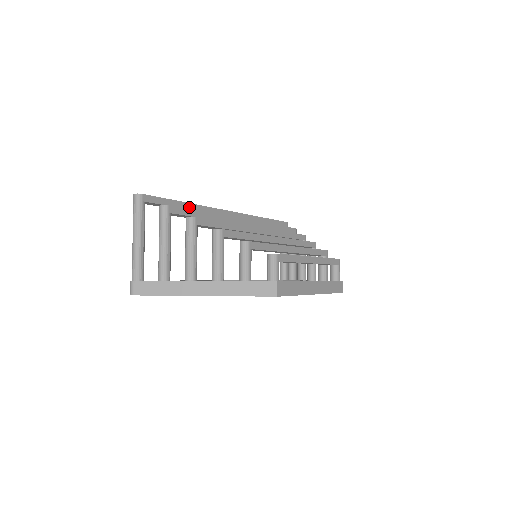
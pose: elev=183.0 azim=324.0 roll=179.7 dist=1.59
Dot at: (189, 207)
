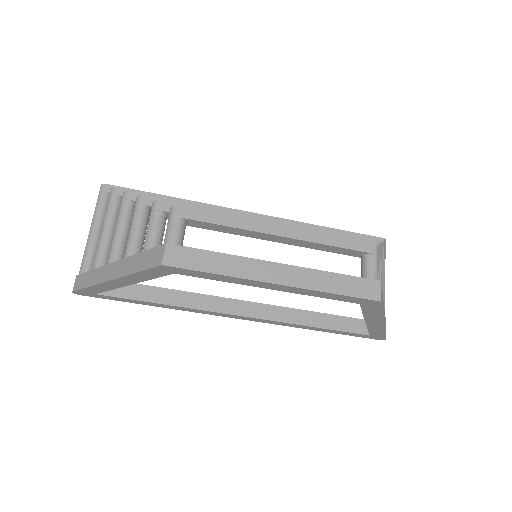
Dot at: occluded
